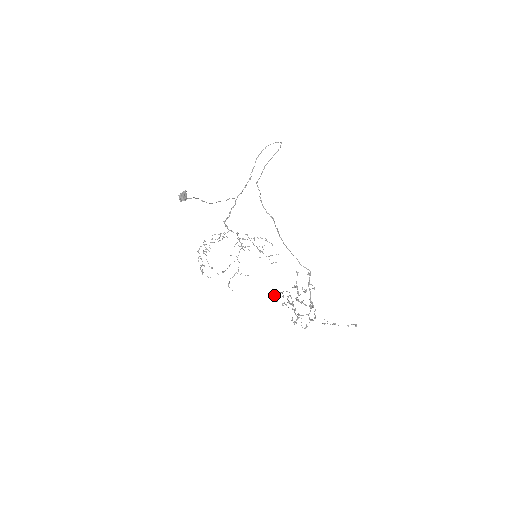
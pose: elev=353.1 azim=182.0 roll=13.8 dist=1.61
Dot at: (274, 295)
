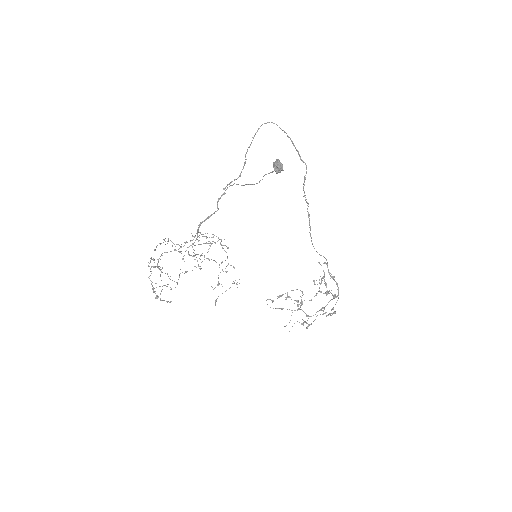
Dot at: (272, 300)
